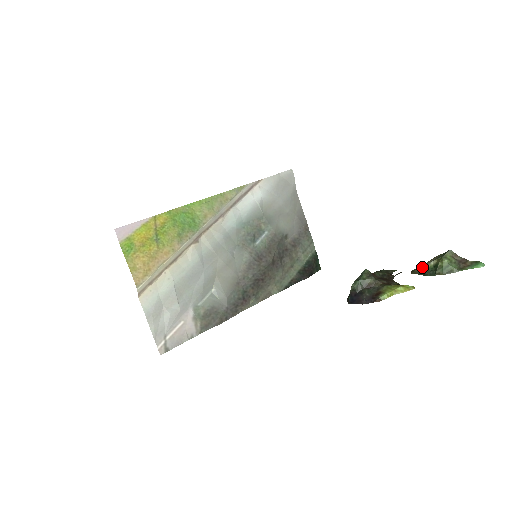
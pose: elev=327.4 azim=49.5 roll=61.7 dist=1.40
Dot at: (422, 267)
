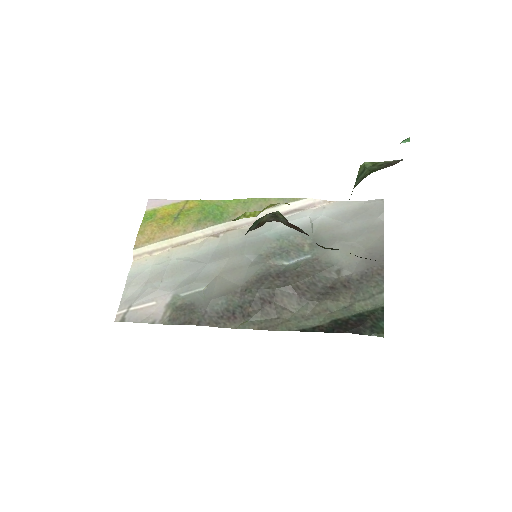
Dot at: occluded
